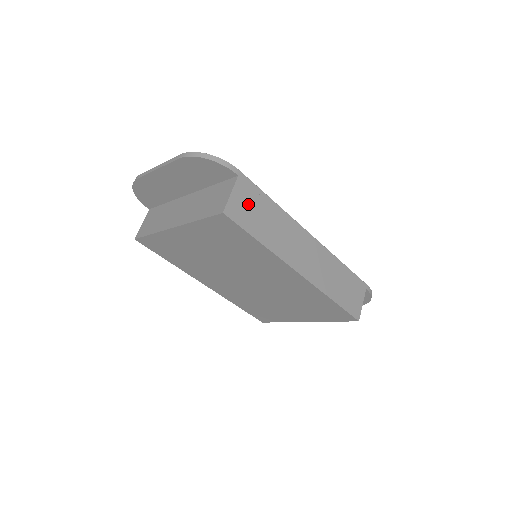
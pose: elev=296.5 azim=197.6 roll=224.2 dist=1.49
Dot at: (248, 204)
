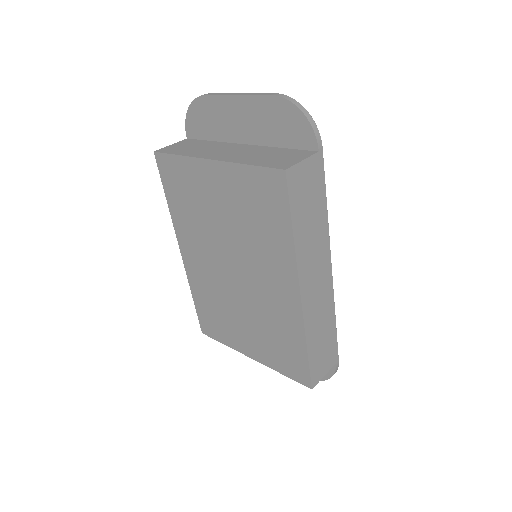
Dot at: (308, 185)
